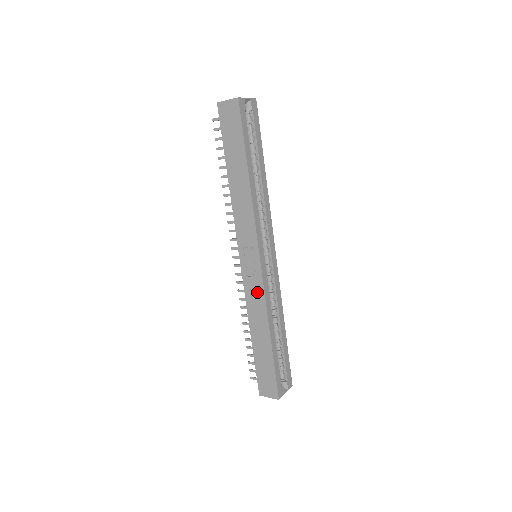
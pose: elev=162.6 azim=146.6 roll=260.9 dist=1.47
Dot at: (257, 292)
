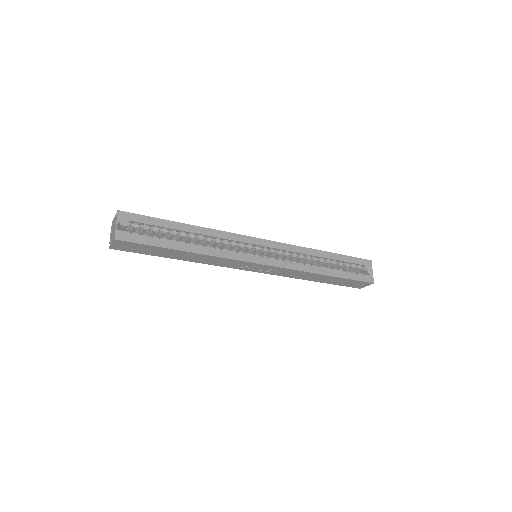
Dot at: (285, 272)
